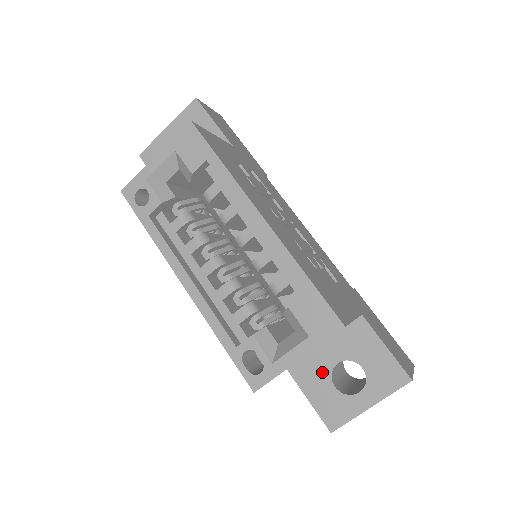
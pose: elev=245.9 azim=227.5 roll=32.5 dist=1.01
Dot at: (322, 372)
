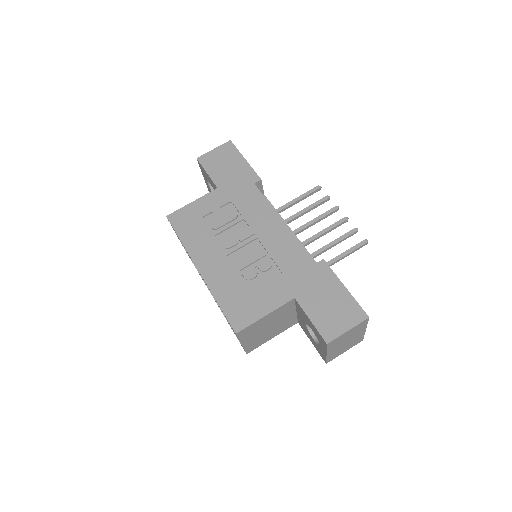
Dot at: (305, 328)
